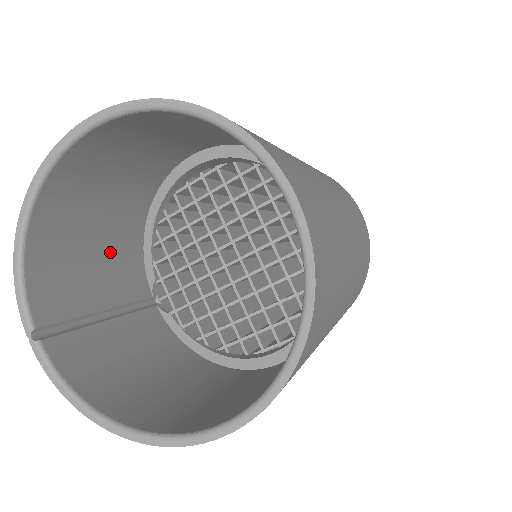
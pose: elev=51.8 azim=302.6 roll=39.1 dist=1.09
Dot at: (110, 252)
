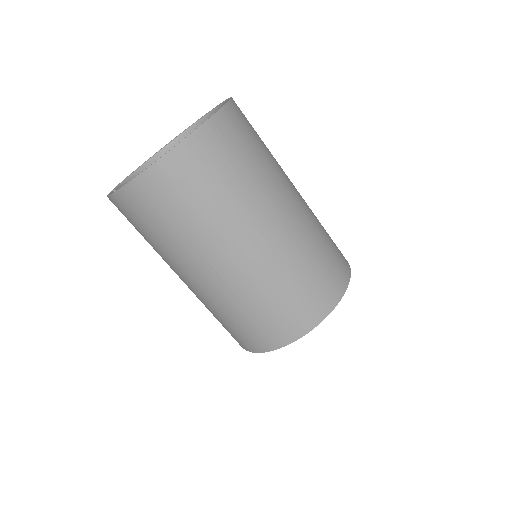
Dot at: occluded
